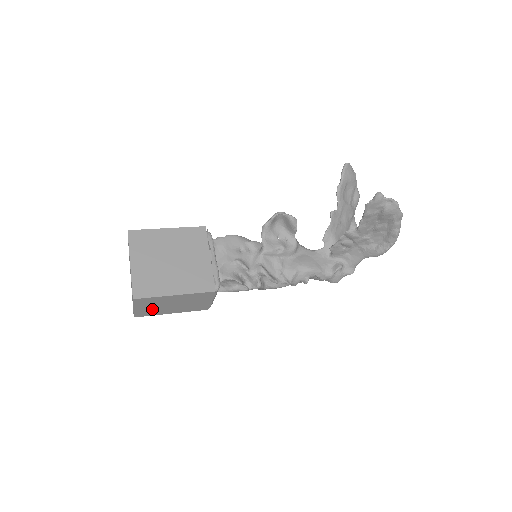
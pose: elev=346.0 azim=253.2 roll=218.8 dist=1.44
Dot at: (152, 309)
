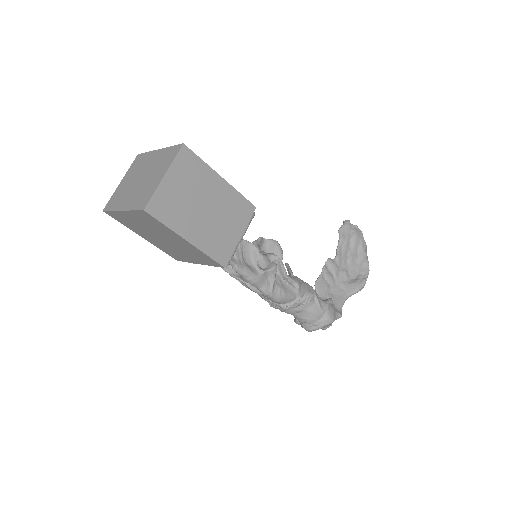
Dot at: (178, 201)
